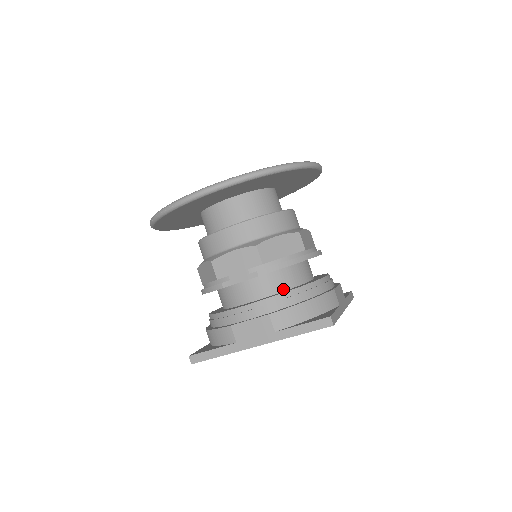
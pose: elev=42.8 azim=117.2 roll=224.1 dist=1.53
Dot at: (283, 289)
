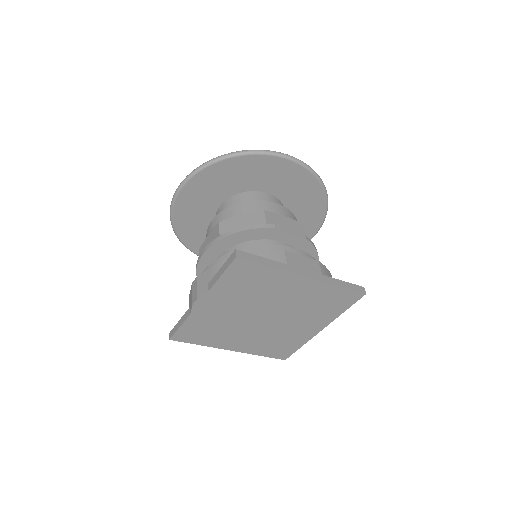
Dot at: occluded
